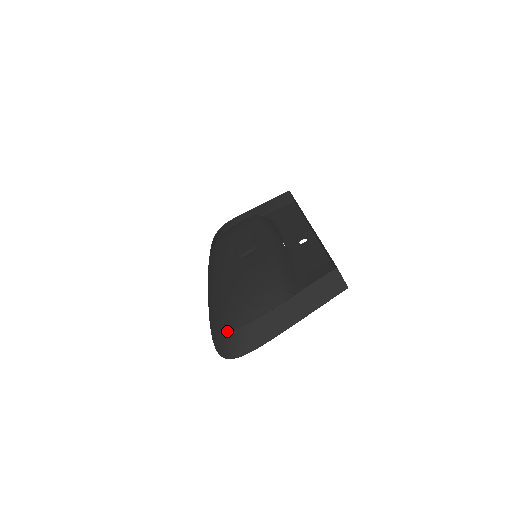
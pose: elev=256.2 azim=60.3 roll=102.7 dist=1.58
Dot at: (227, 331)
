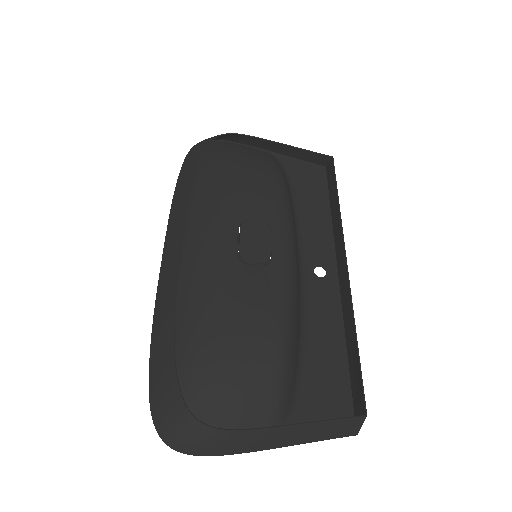
Dot at: (185, 413)
